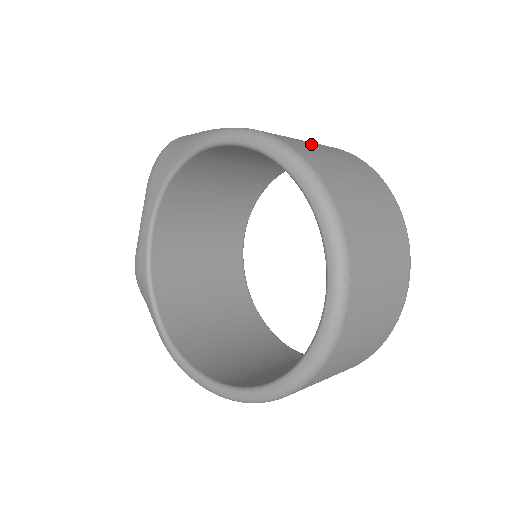
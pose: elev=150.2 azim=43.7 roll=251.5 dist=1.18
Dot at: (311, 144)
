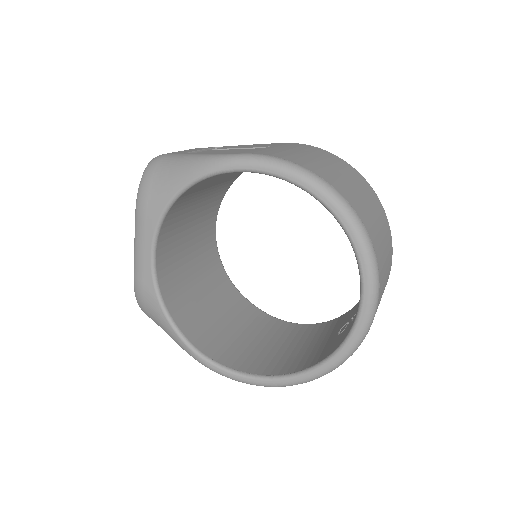
Dot at: (304, 154)
